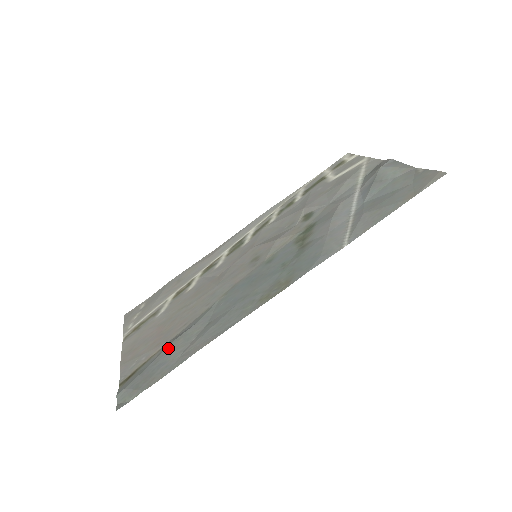
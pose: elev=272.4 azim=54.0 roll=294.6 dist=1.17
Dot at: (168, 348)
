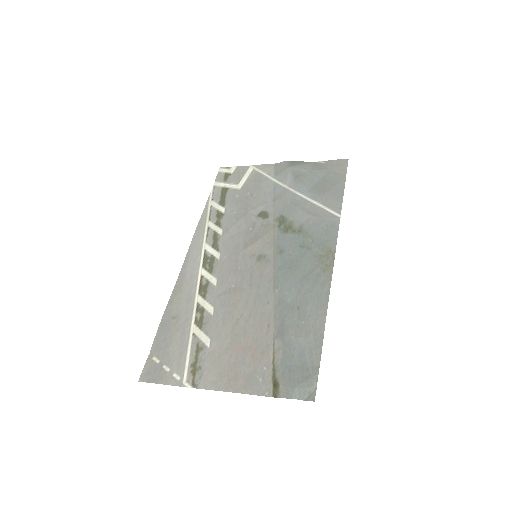
Dot at: (287, 343)
